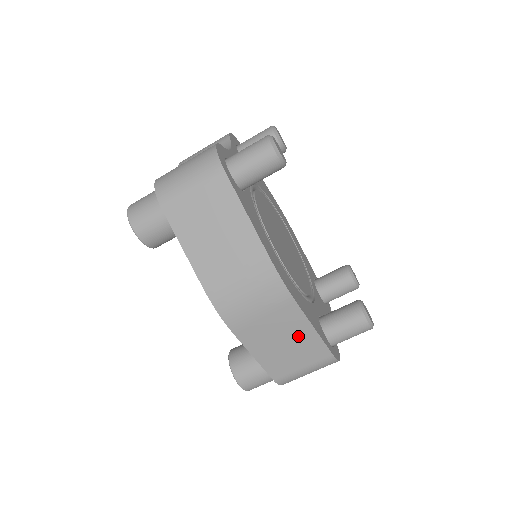
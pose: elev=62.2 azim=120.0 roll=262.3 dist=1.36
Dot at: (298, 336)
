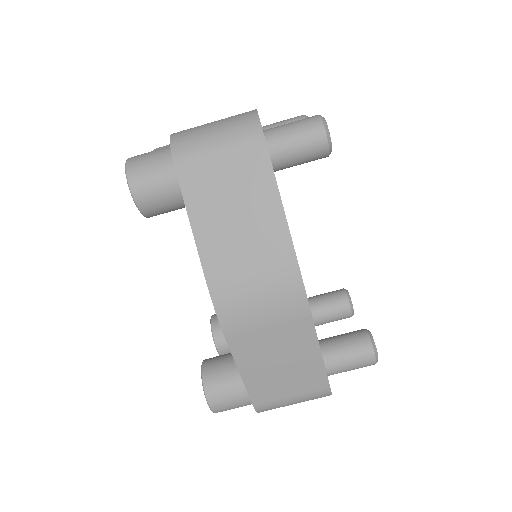
Dot at: (299, 357)
